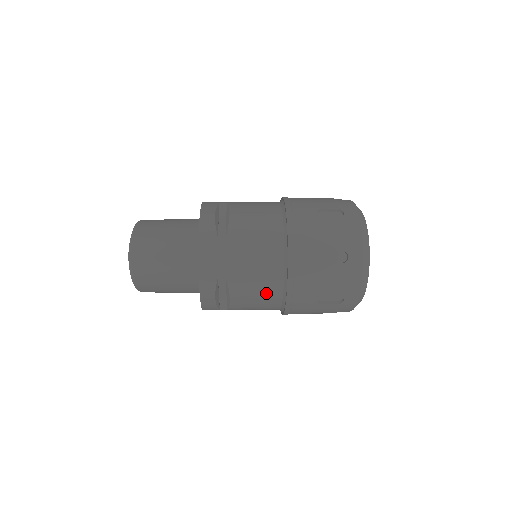
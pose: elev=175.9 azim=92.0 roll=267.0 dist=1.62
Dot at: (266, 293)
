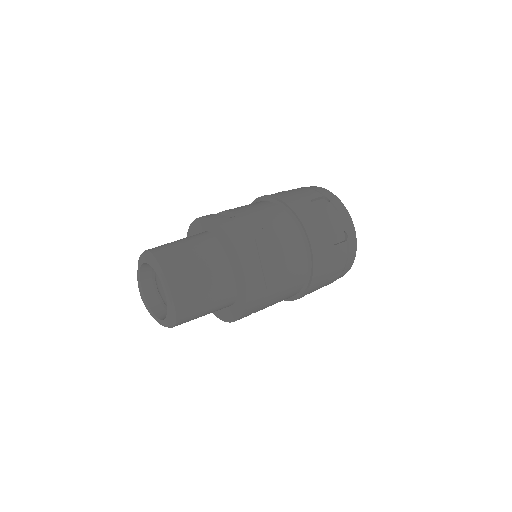
Dot at: occluded
